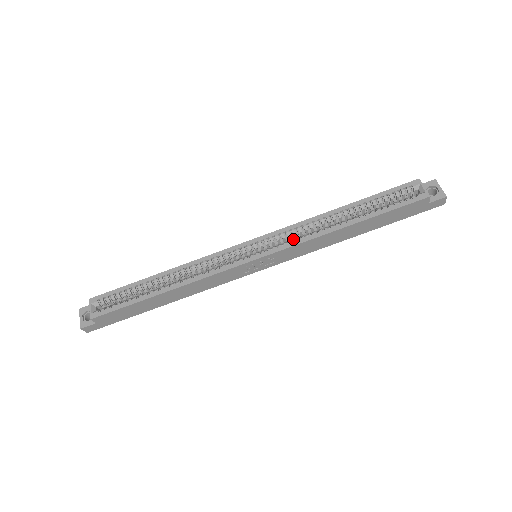
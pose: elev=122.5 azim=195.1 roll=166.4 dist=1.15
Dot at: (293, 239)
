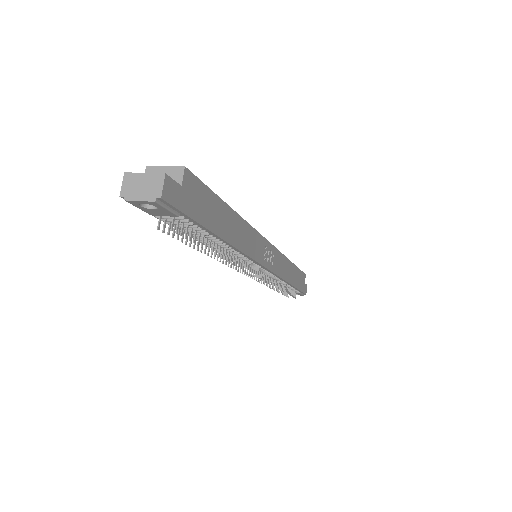
Dot at: occluded
